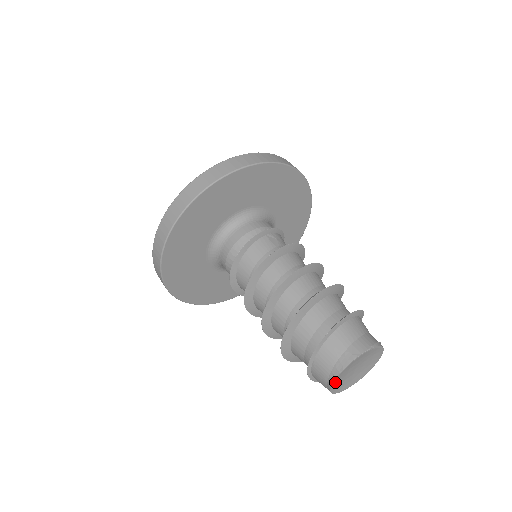
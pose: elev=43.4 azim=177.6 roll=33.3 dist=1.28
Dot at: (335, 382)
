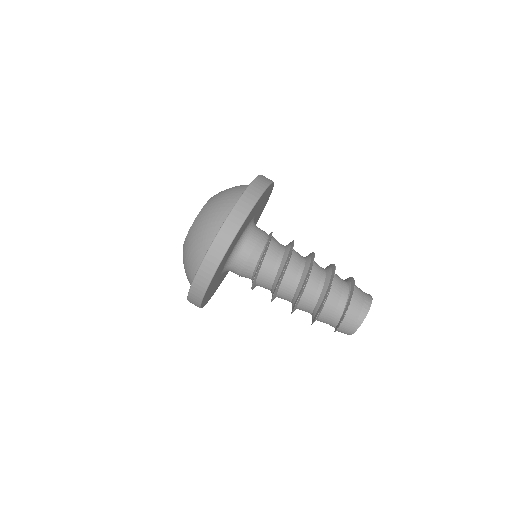
Dot at: (358, 326)
